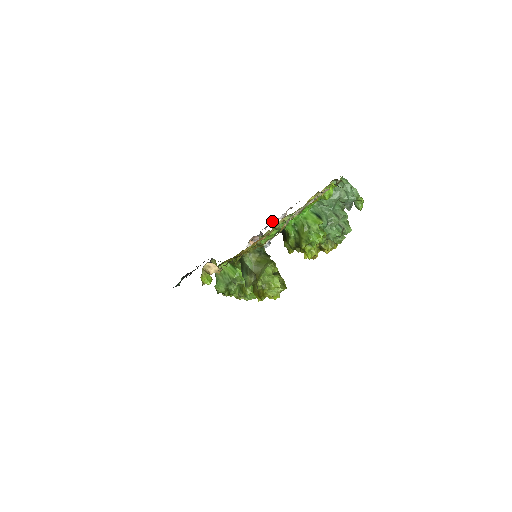
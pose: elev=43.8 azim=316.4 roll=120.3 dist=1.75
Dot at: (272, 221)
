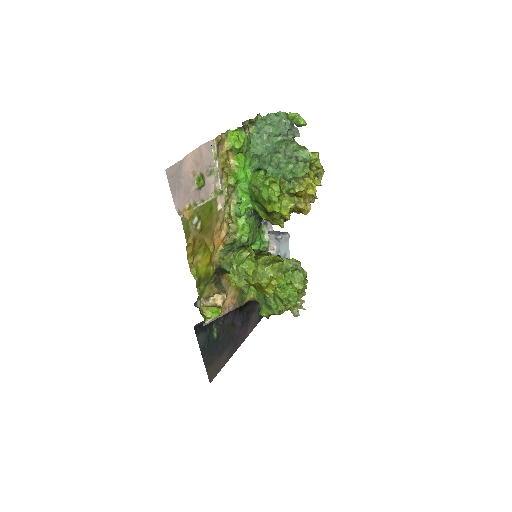
Dot at: occluded
